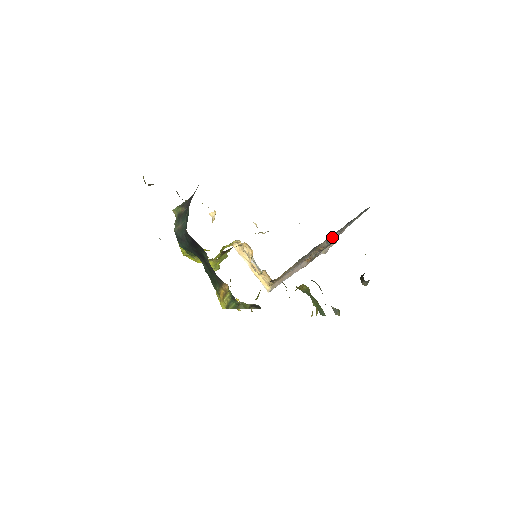
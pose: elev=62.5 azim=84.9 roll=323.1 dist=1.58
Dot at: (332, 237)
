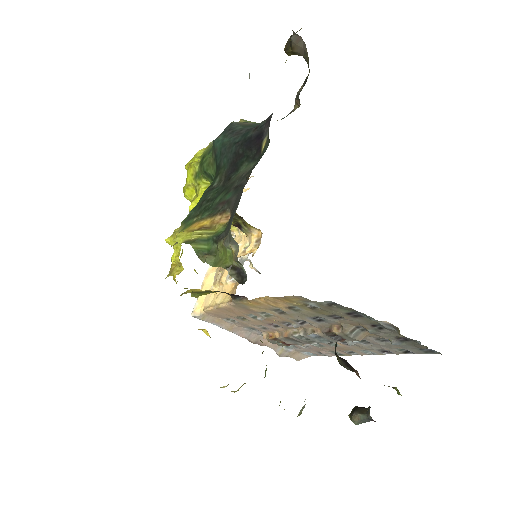
Dot at: (369, 330)
